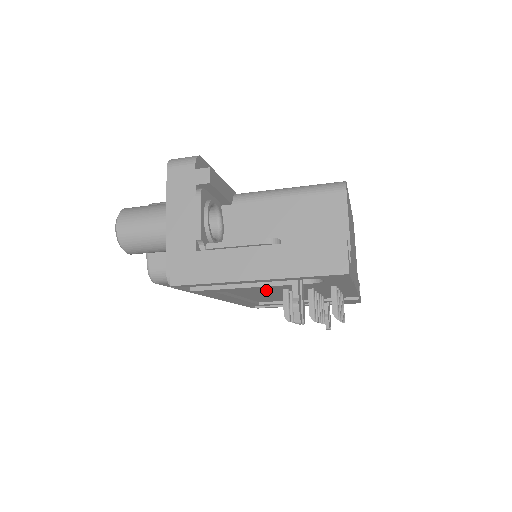
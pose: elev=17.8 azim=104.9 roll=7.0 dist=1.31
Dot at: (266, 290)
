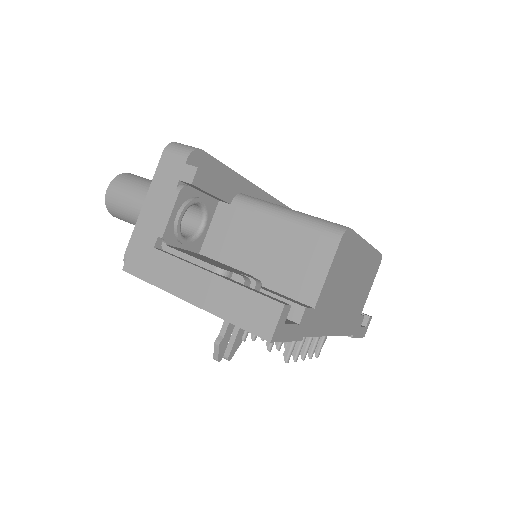
Dot at: occluded
